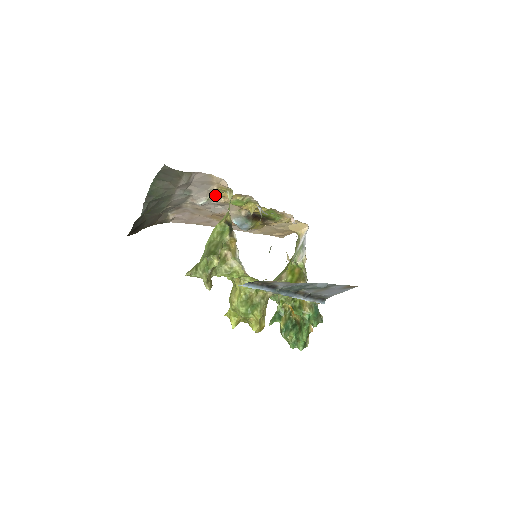
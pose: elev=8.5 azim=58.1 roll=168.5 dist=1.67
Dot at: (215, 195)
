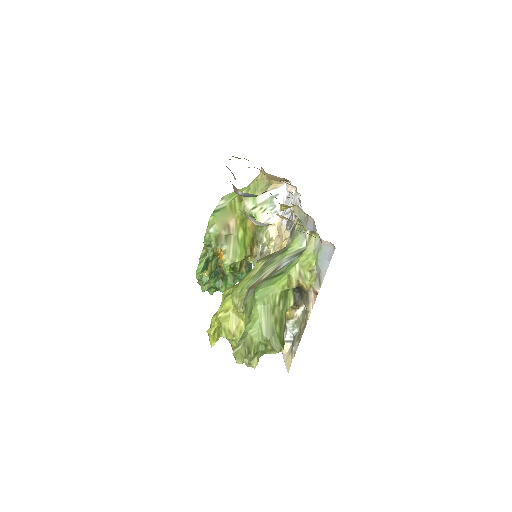
Dot at: occluded
